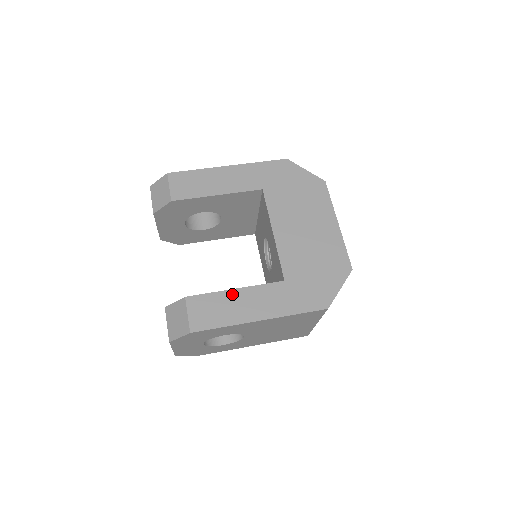
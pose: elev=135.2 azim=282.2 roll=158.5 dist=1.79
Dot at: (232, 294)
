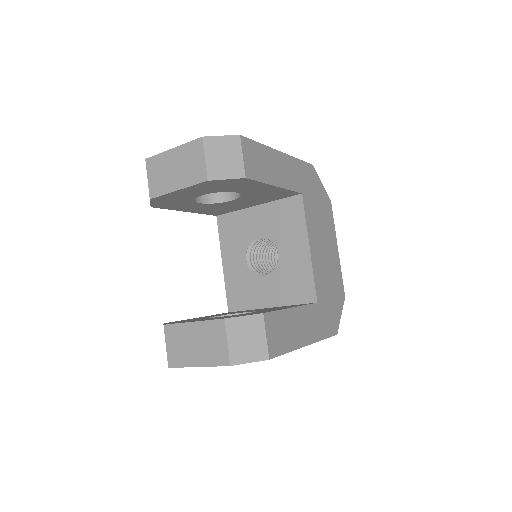
Dot at: (292, 313)
